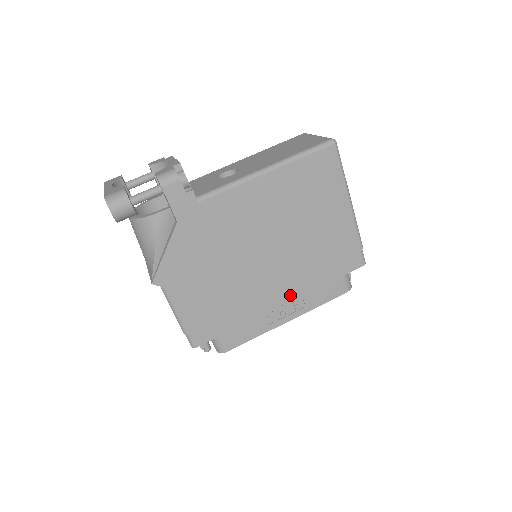
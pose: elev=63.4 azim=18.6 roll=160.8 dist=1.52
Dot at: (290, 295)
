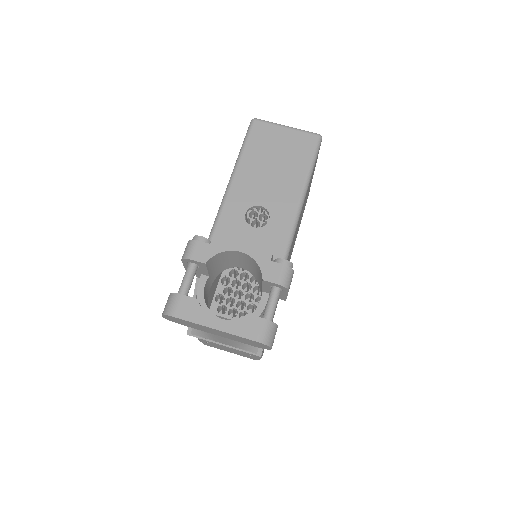
Dot at: occluded
